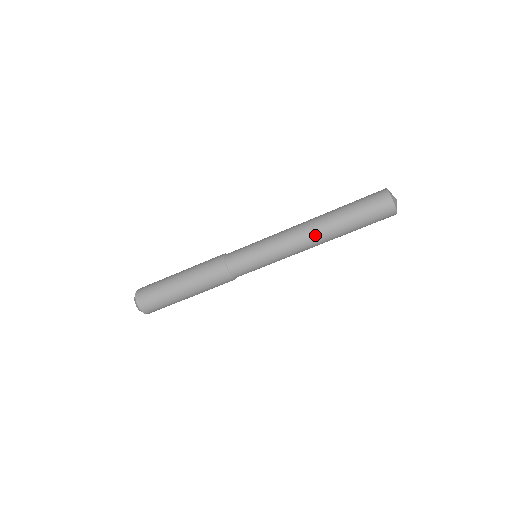
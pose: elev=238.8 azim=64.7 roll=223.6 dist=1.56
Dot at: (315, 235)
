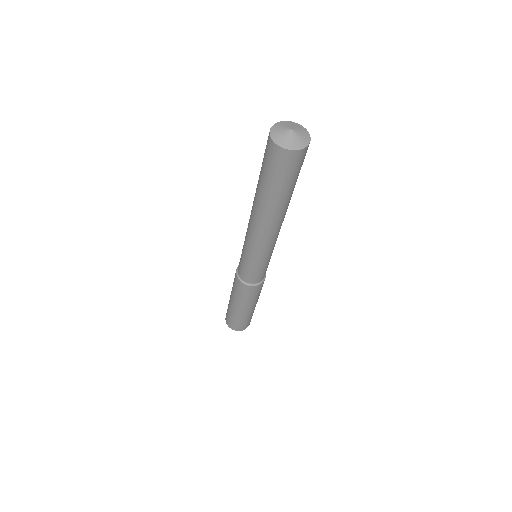
Dot at: (275, 225)
